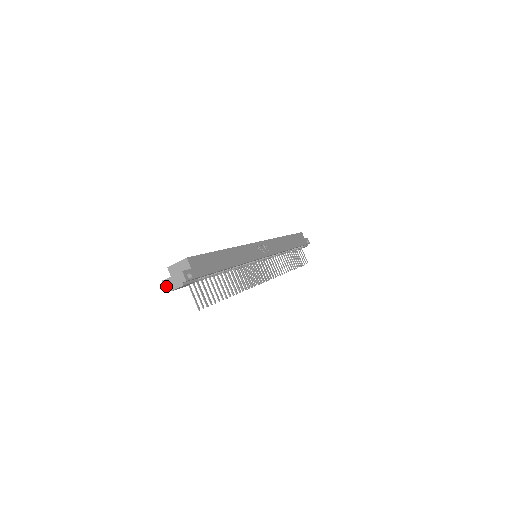
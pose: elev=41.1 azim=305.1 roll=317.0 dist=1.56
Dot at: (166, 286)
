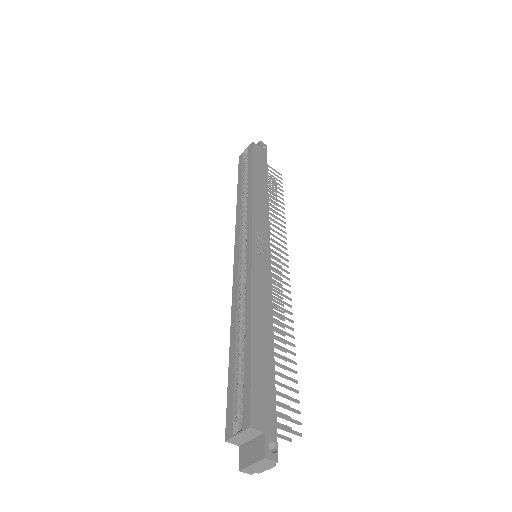
Dot at: (249, 473)
